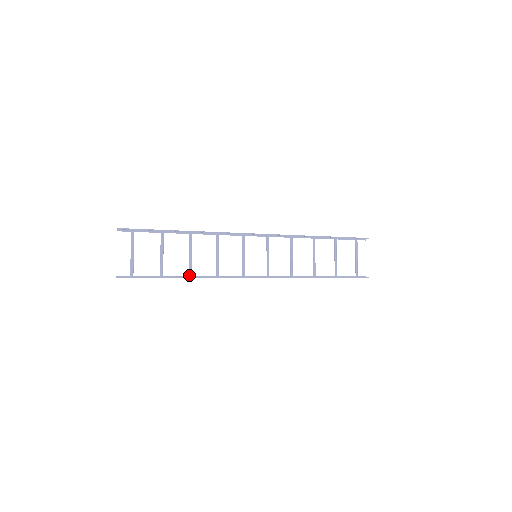
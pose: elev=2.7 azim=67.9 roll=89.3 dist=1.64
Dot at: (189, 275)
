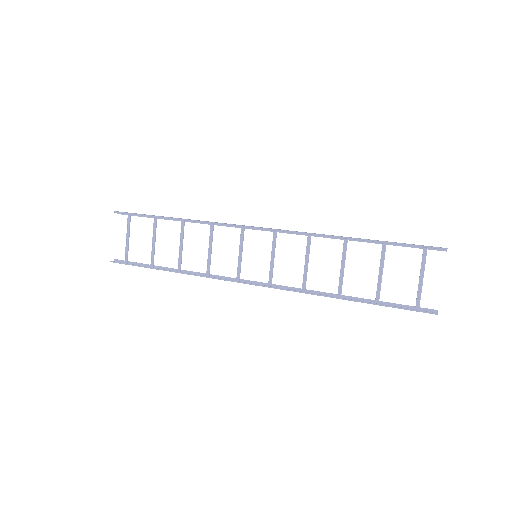
Dot at: (178, 268)
